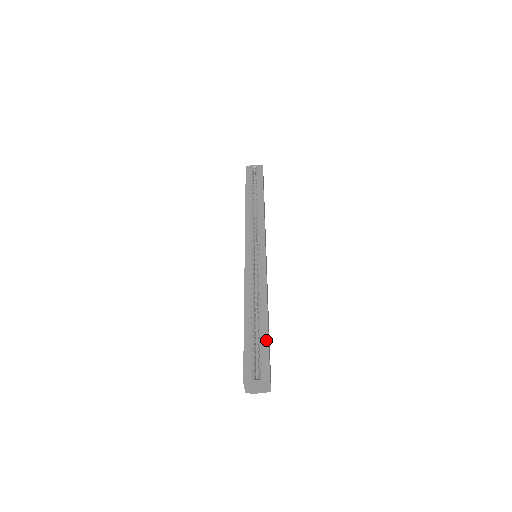
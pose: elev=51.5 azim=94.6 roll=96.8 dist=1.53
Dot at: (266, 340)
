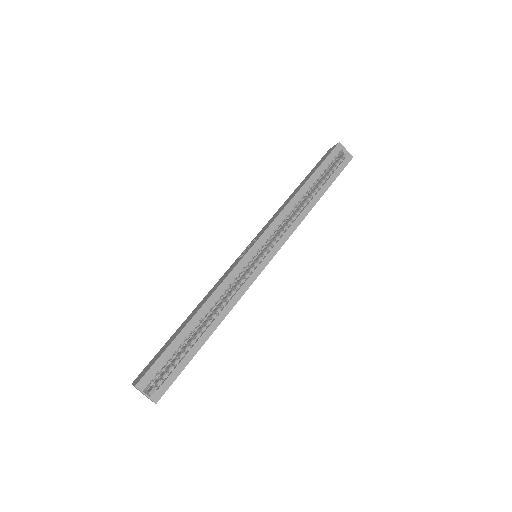
Dot at: (186, 362)
